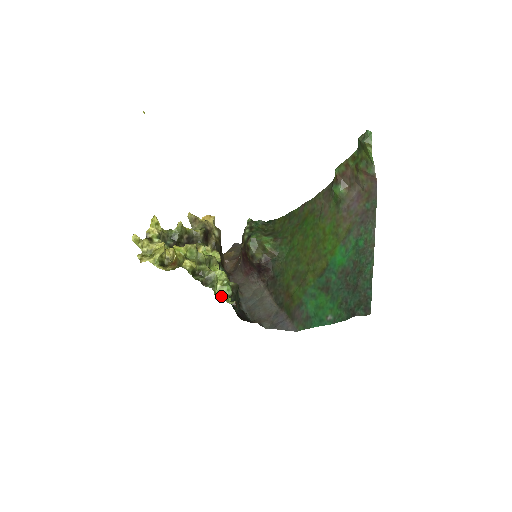
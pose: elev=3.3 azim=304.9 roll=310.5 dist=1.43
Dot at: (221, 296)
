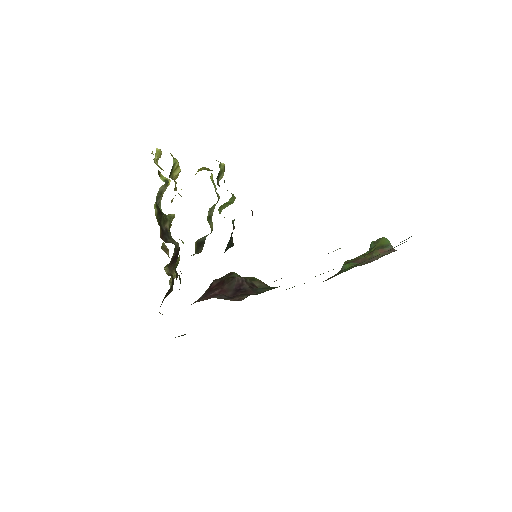
Dot at: occluded
